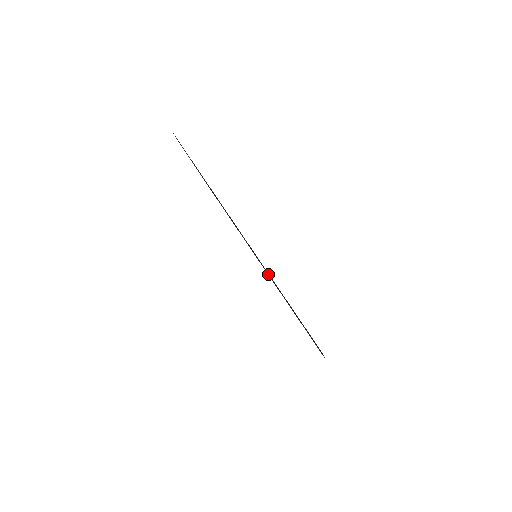
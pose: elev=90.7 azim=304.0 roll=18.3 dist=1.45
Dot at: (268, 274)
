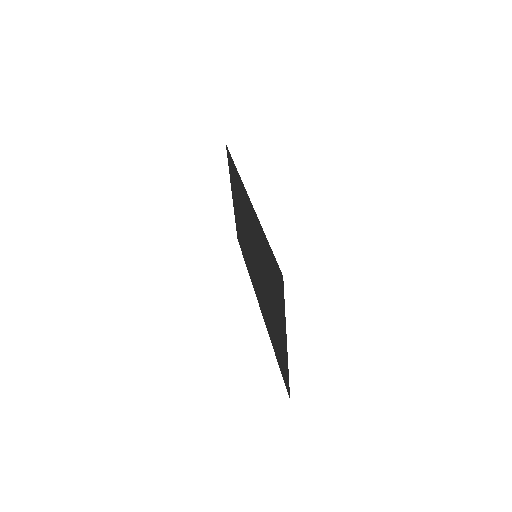
Dot at: (261, 272)
